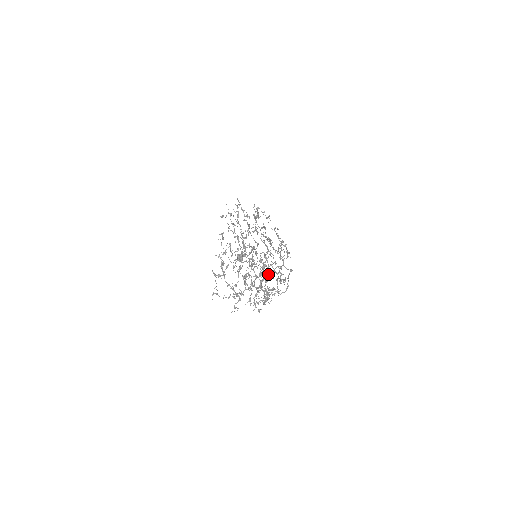
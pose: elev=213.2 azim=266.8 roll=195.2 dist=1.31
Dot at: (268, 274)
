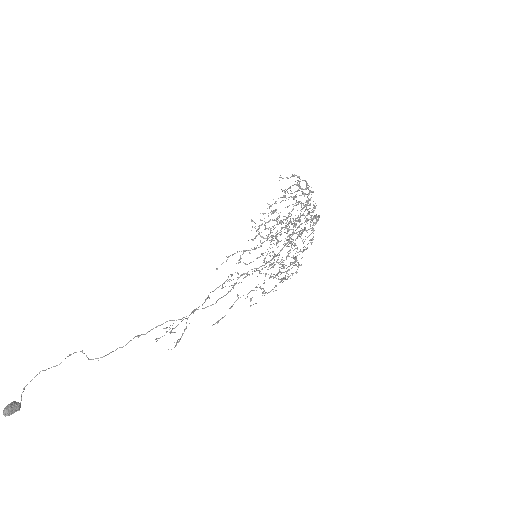
Dot at: occluded
